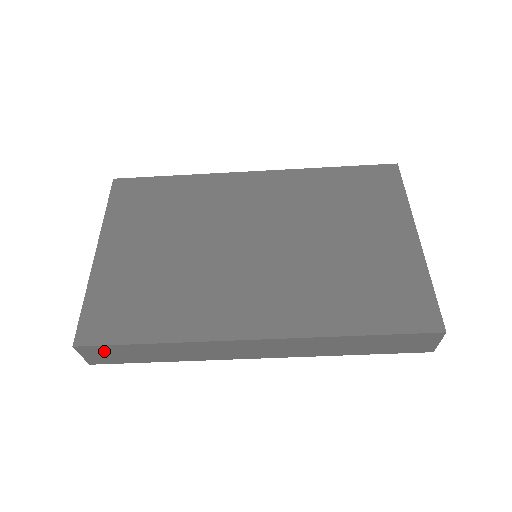
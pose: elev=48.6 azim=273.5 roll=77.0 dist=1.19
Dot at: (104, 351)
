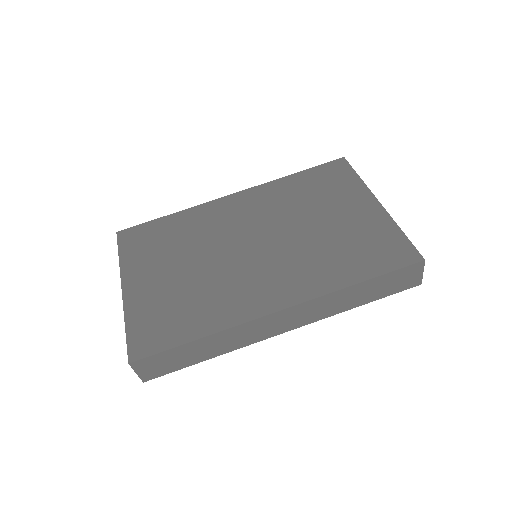
Dot at: (155, 361)
